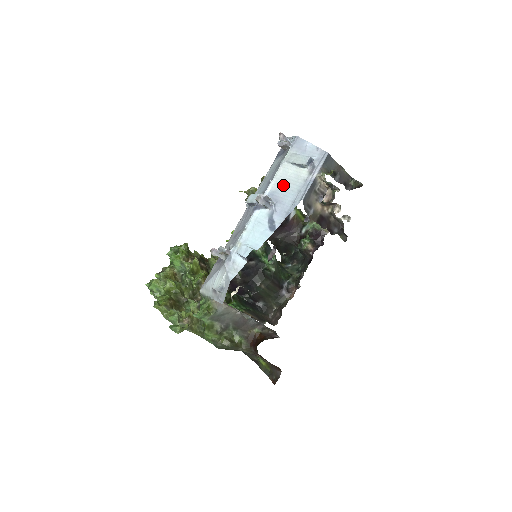
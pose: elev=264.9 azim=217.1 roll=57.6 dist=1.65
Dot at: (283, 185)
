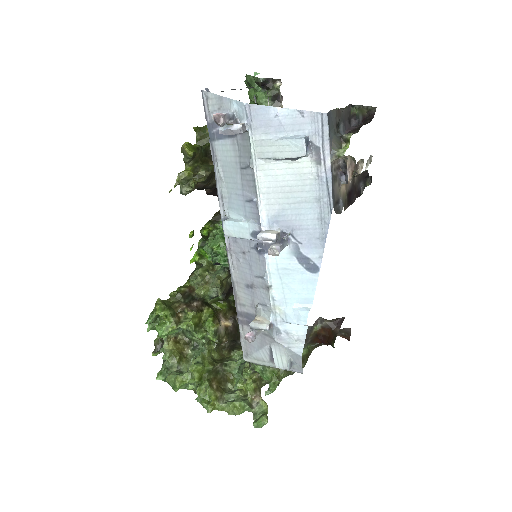
Dot at: (283, 200)
